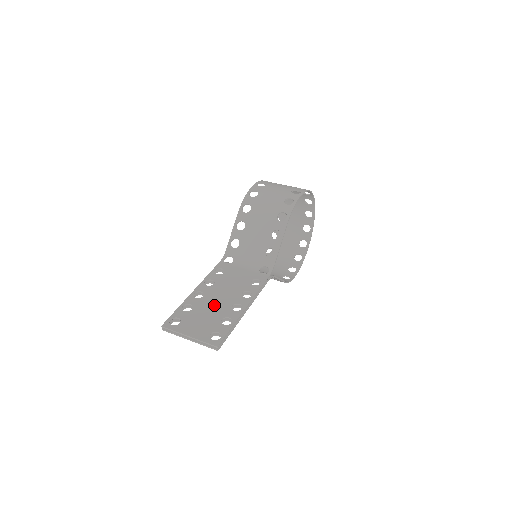
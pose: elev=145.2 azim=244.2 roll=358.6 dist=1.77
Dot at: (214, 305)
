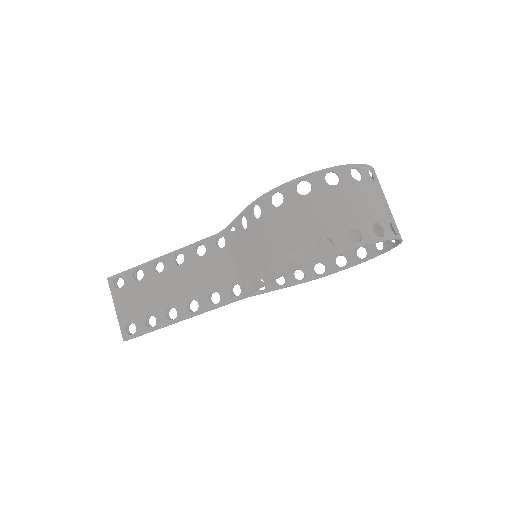
Dot at: (158, 293)
